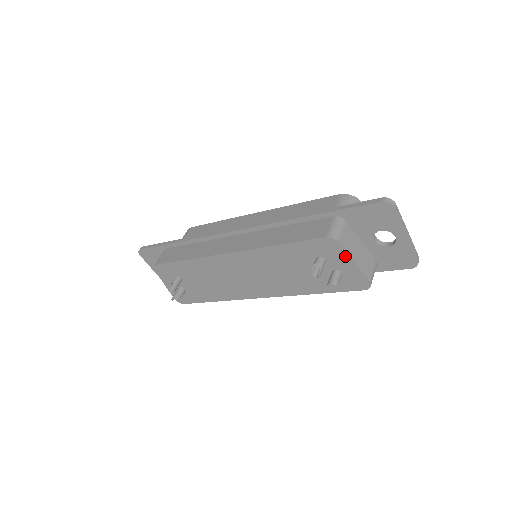
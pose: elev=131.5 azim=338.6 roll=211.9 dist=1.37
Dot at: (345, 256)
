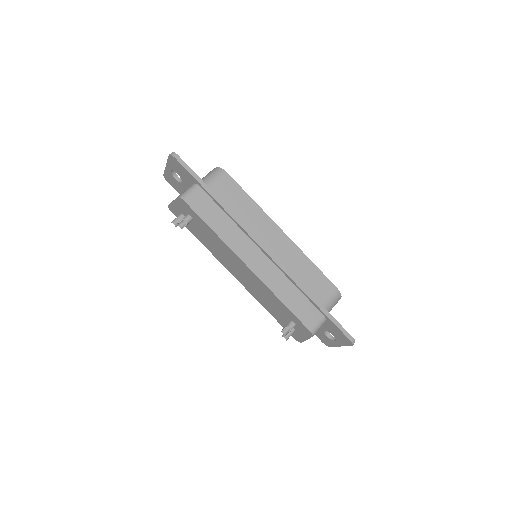
Dot at: (307, 337)
